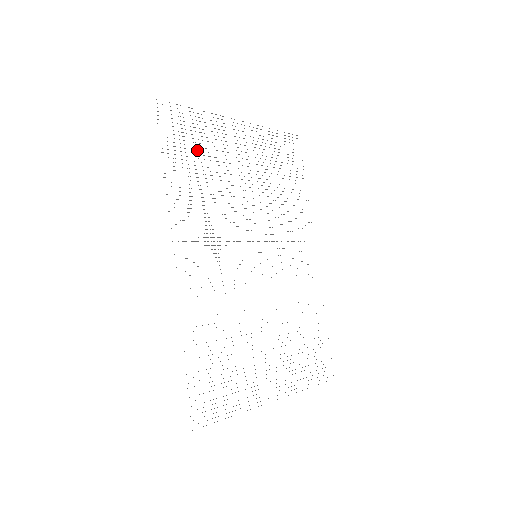
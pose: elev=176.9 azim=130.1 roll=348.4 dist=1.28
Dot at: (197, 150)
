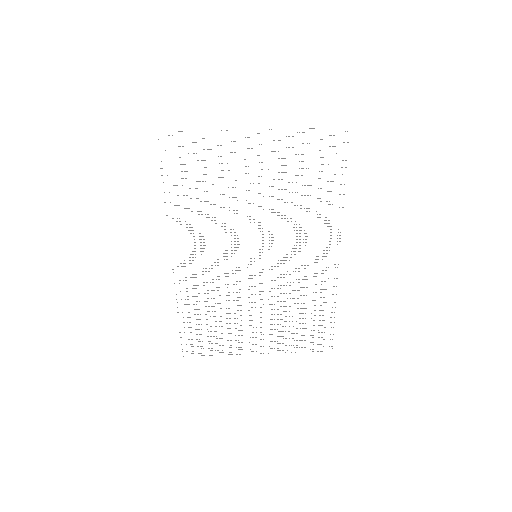
Dot at: occluded
